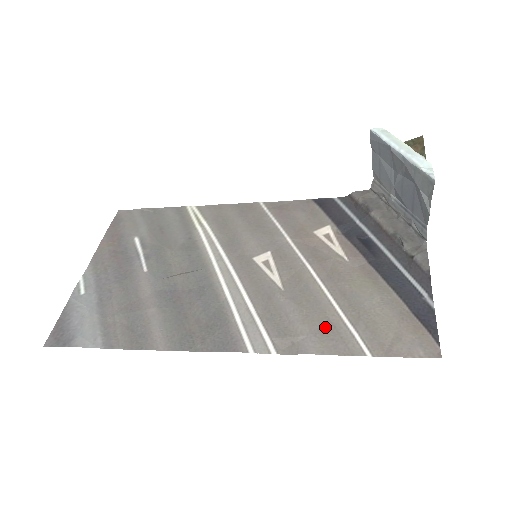
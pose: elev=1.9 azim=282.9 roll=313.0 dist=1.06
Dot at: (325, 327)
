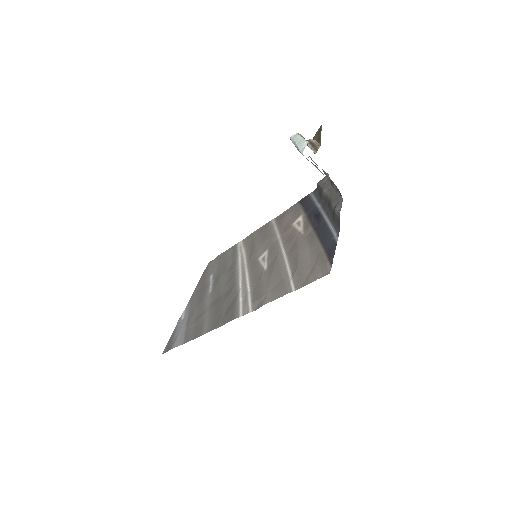
Dot at: (278, 284)
